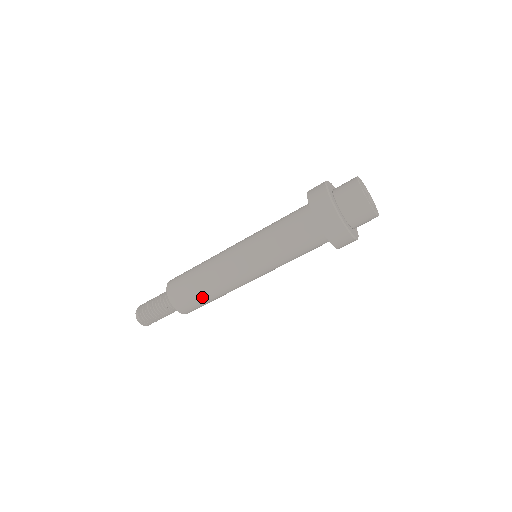
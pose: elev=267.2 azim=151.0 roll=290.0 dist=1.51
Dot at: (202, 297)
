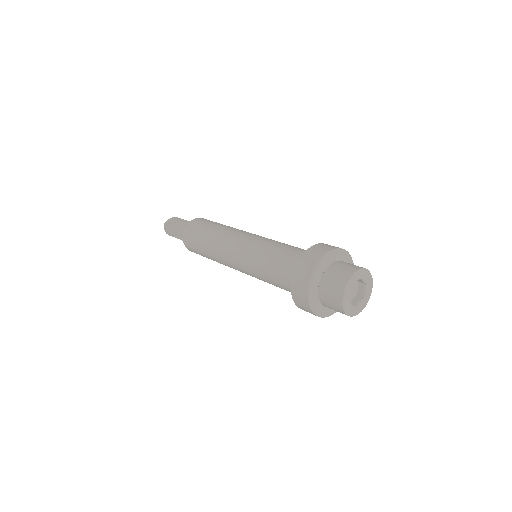
Dot at: (201, 242)
